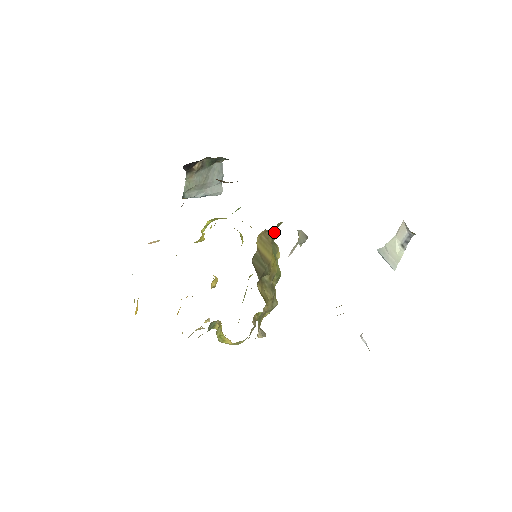
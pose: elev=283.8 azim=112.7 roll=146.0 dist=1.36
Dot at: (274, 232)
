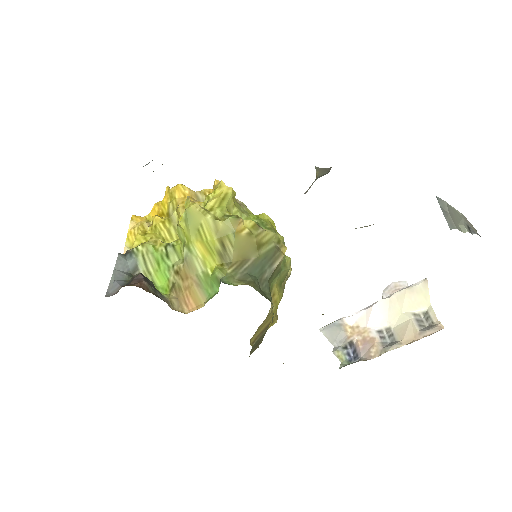
Dot at: occluded
